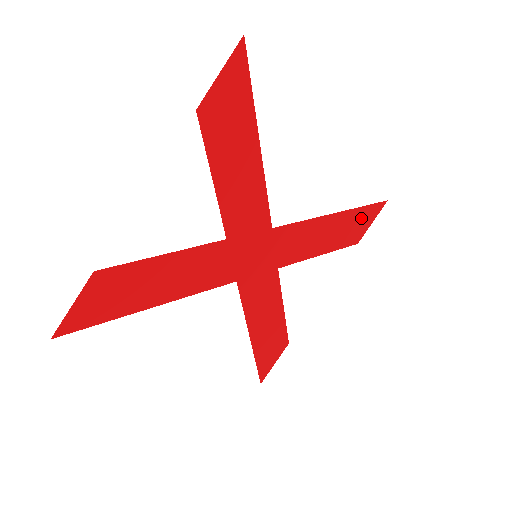
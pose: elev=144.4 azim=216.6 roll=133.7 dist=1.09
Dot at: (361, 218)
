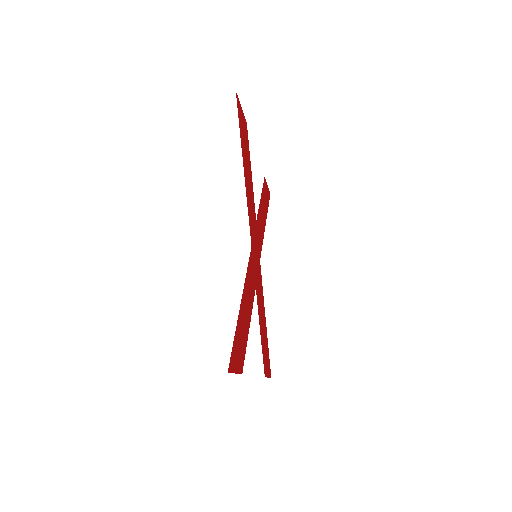
Dot at: (267, 358)
